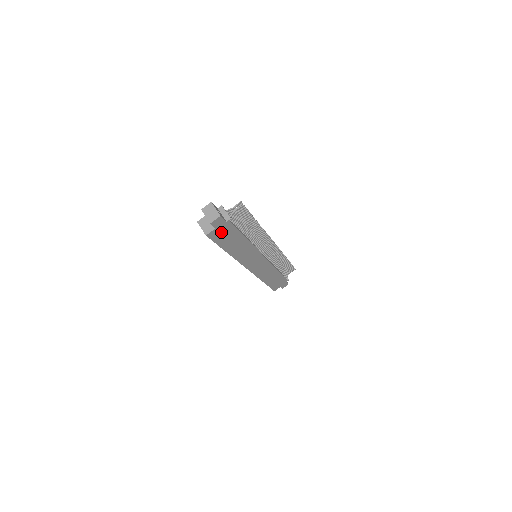
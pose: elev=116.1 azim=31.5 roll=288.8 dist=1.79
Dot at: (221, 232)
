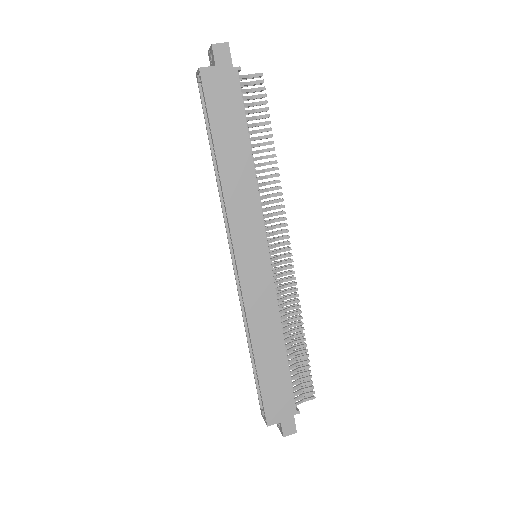
Dot at: (220, 87)
